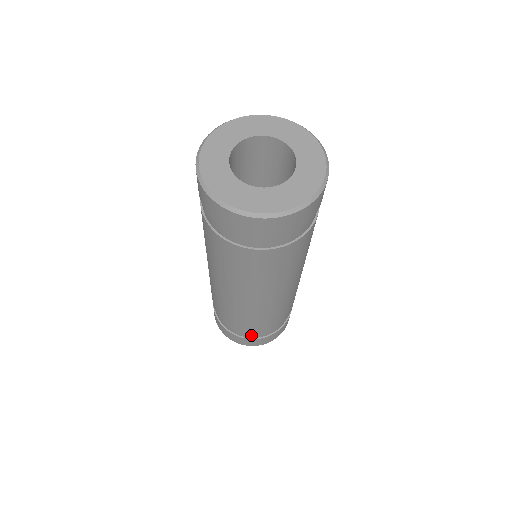
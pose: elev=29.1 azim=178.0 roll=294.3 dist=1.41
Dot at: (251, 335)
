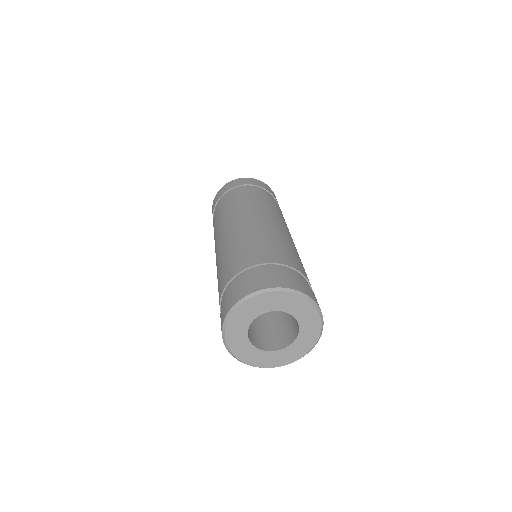
Dot at: occluded
